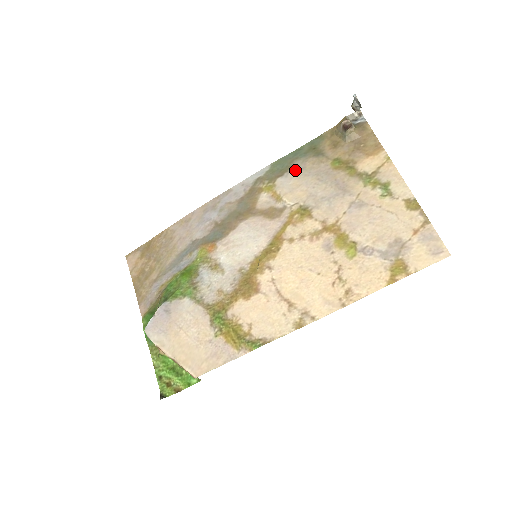
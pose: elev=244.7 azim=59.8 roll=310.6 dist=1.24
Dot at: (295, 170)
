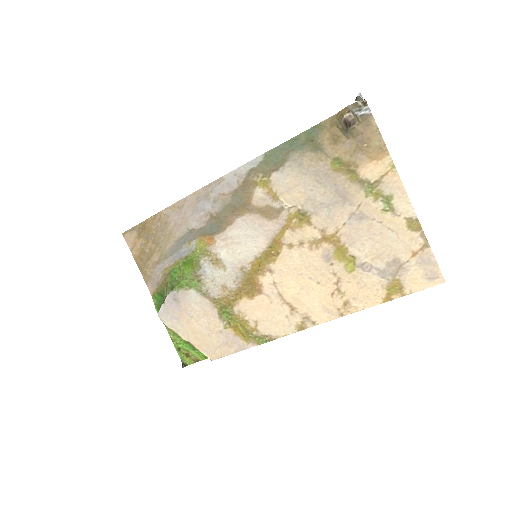
Dot at: (291, 165)
